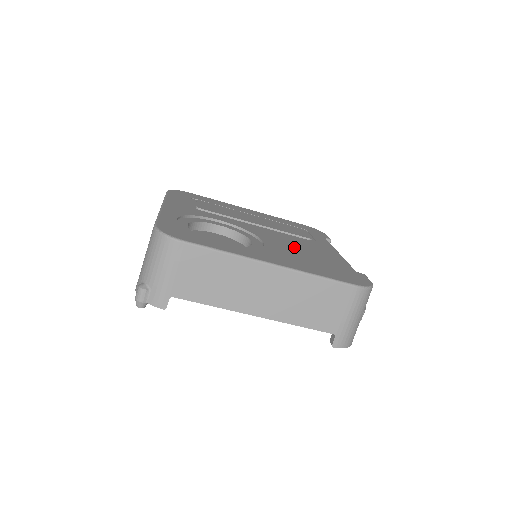
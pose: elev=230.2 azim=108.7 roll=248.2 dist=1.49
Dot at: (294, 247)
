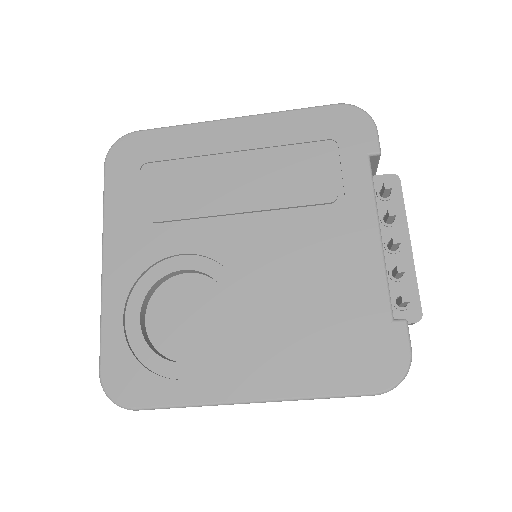
Dot at: (295, 284)
